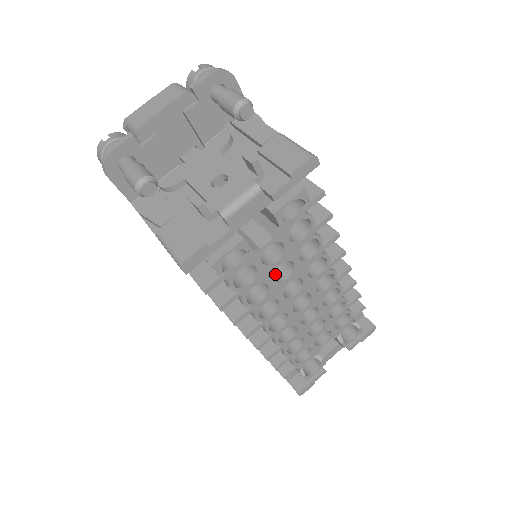
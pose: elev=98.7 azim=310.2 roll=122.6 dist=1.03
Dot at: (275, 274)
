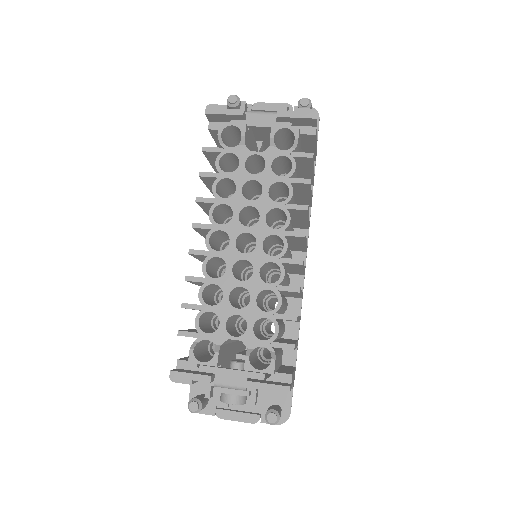
Dot at: occluded
